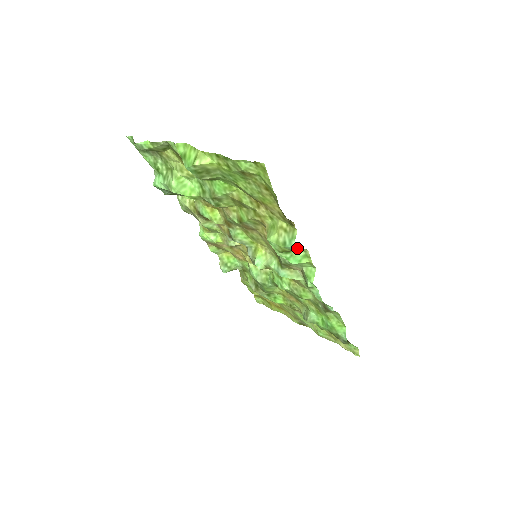
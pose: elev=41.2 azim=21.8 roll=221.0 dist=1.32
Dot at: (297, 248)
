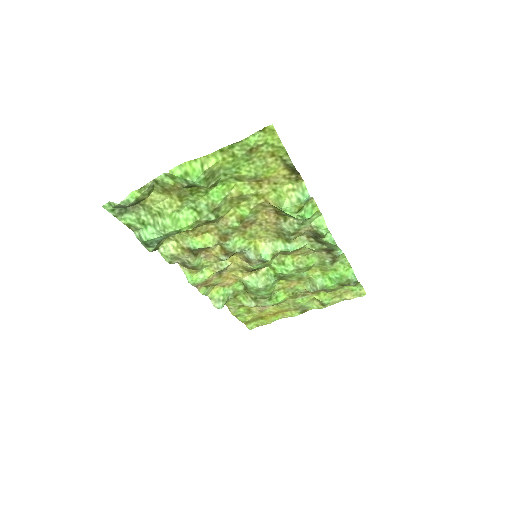
Dot at: (310, 197)
